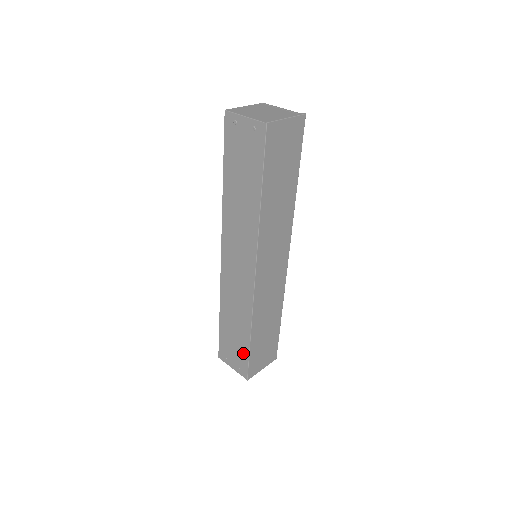
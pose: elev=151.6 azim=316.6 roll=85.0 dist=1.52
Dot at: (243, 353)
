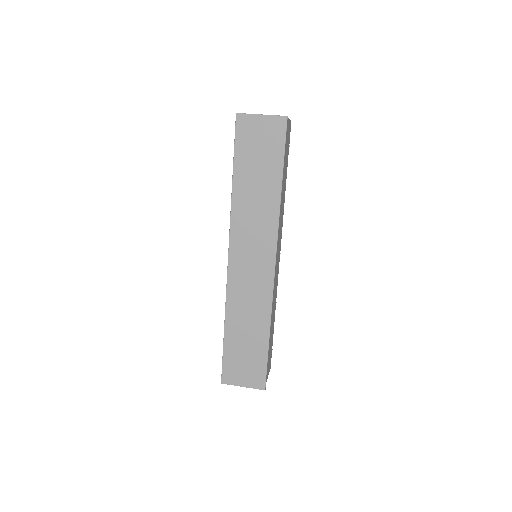
Dot at: occluded
